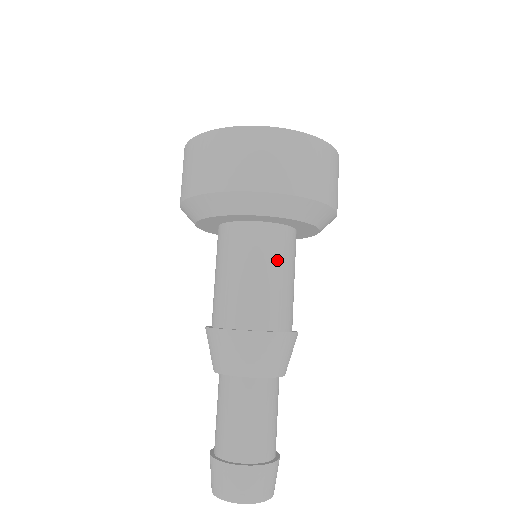
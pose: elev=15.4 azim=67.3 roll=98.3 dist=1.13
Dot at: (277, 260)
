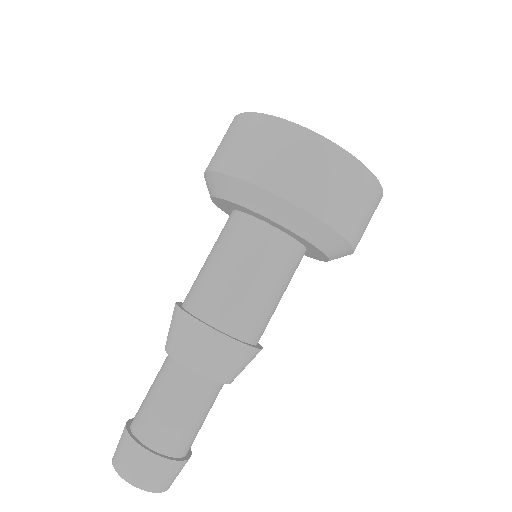
Dot at: (275, 273)
